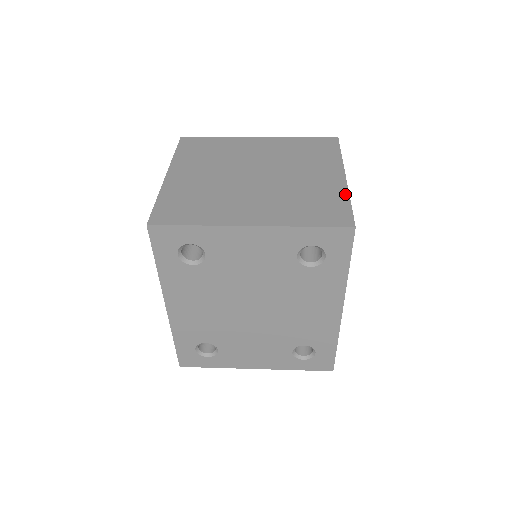
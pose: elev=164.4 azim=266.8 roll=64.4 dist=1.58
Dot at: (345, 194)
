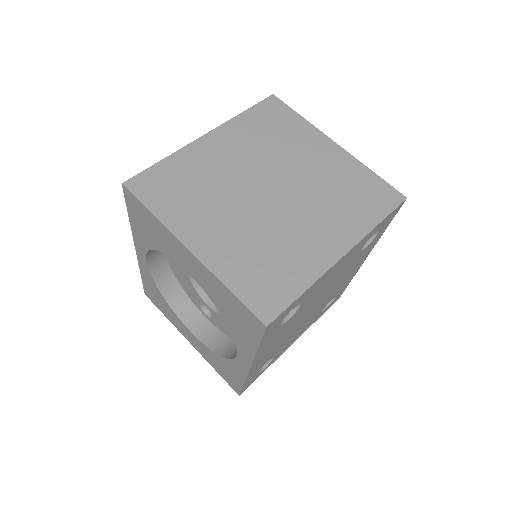
Dot at: (361, 166)
